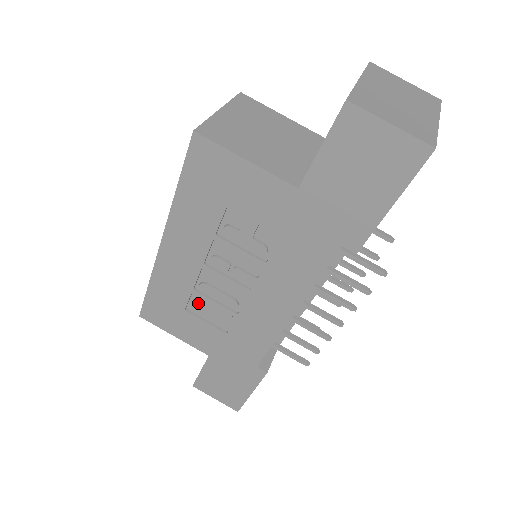
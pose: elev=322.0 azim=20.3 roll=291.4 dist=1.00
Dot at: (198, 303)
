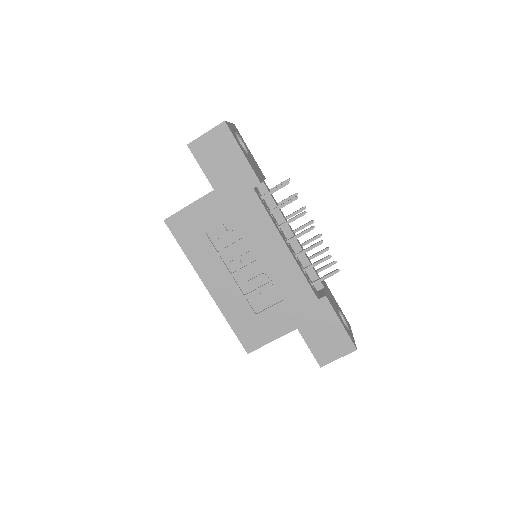
Dot at: (254, 301)
